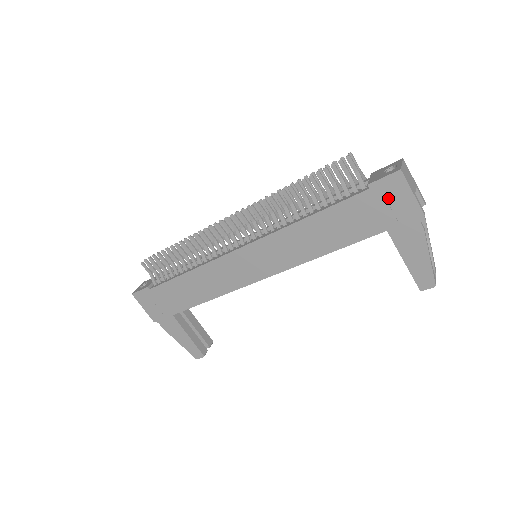
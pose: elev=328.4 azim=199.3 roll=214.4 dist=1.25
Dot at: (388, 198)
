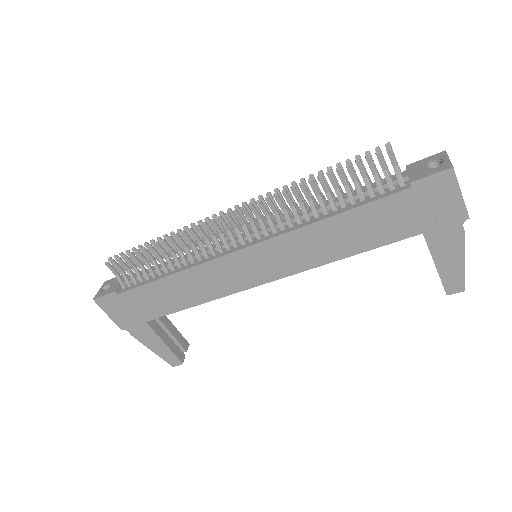
Dot at: (431, 198)
